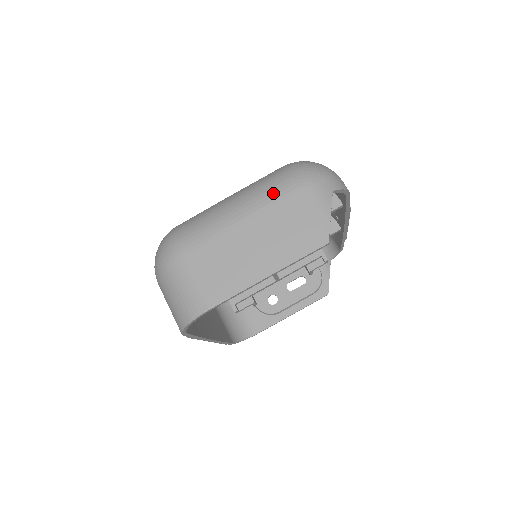
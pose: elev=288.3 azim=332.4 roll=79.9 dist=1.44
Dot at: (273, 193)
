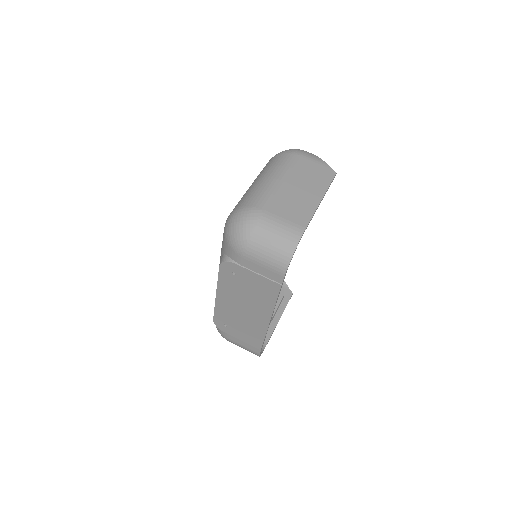
Dot at: (286, 163)
